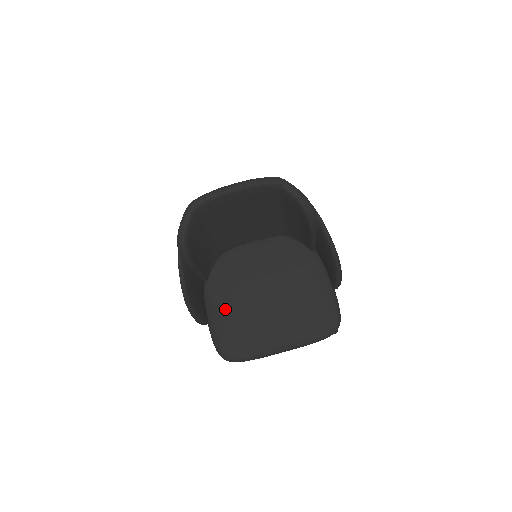
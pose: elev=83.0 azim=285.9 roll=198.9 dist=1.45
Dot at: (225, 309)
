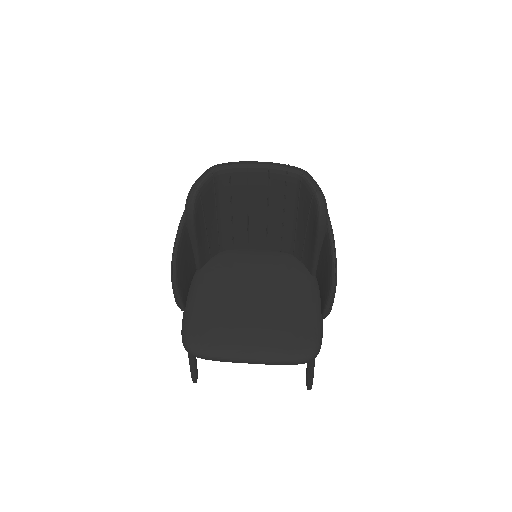
Dot at: (207, 300)
